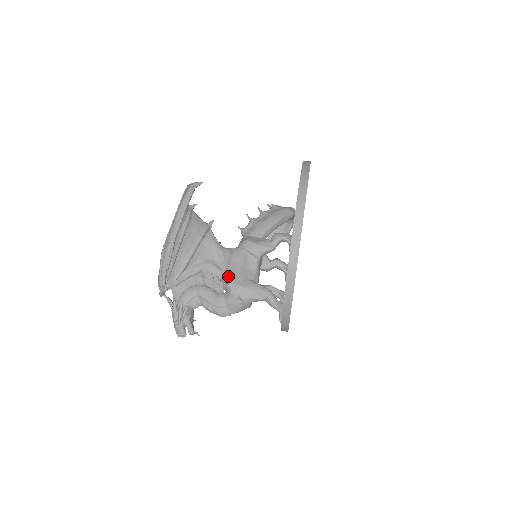
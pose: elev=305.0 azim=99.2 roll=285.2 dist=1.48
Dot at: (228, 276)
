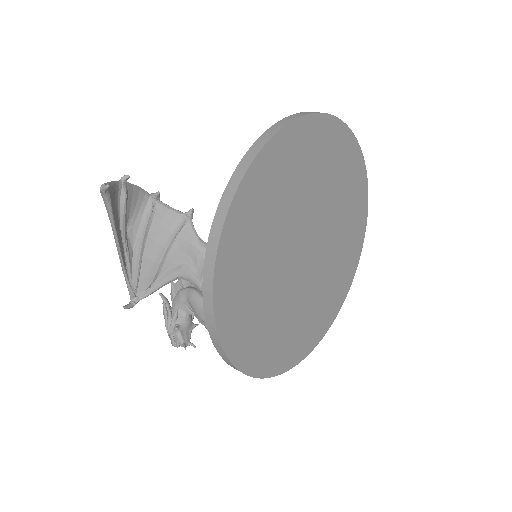
Dot at: occluded
